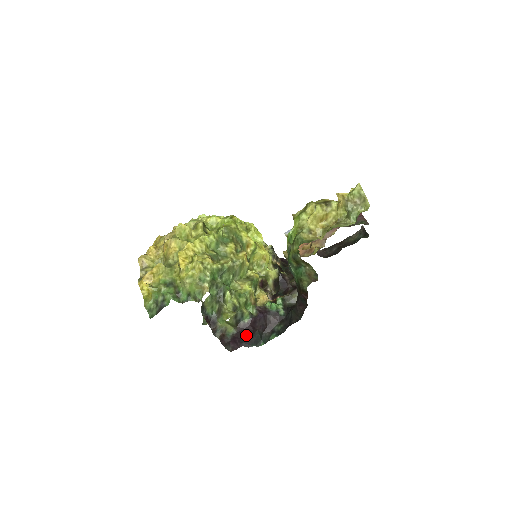
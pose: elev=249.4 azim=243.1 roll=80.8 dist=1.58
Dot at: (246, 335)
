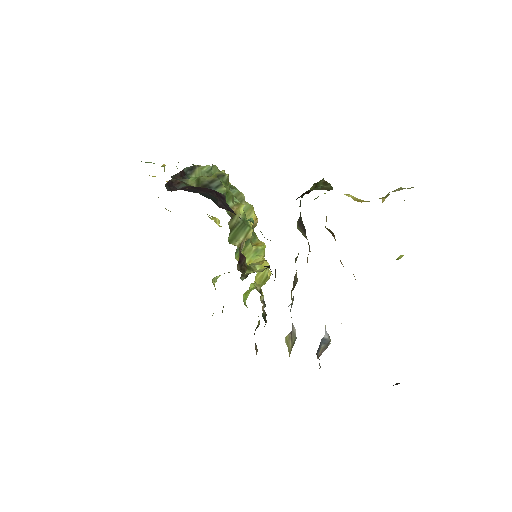
Dot at: (202, 191)
